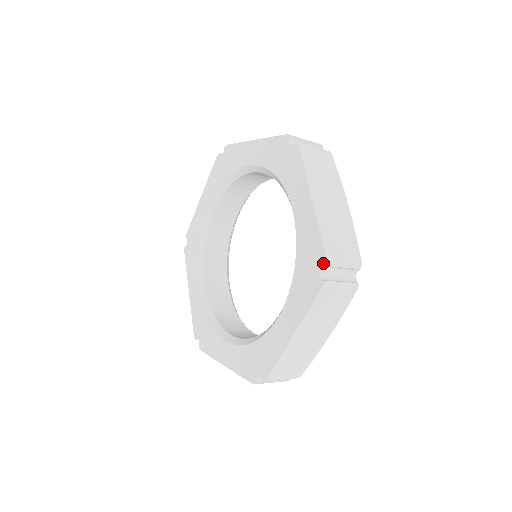
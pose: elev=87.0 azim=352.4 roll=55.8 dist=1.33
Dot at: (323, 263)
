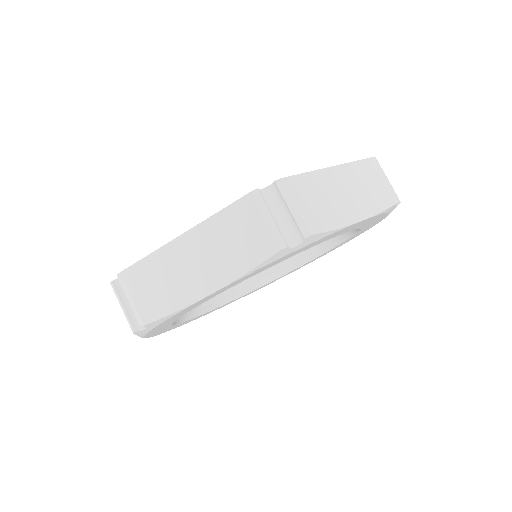
Dot at: (276, 181)
